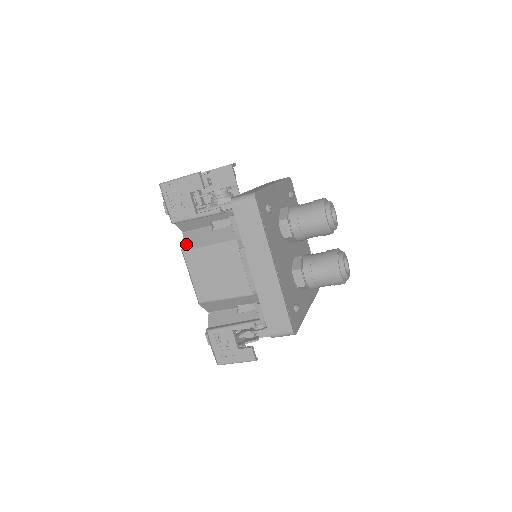
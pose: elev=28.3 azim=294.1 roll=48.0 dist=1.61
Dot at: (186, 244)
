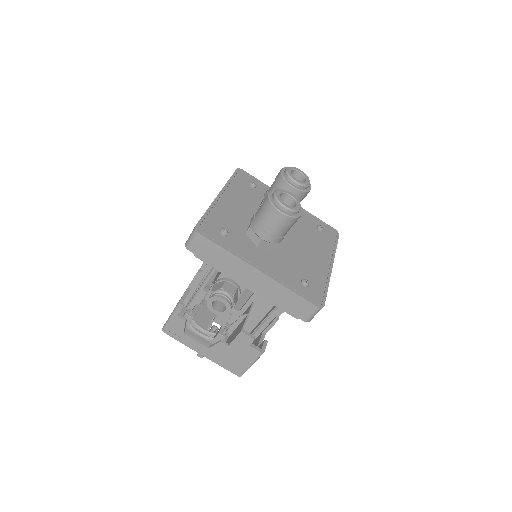
Dot at: occluded
